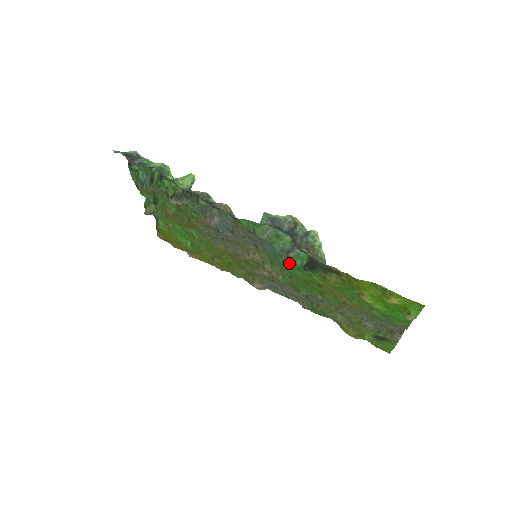
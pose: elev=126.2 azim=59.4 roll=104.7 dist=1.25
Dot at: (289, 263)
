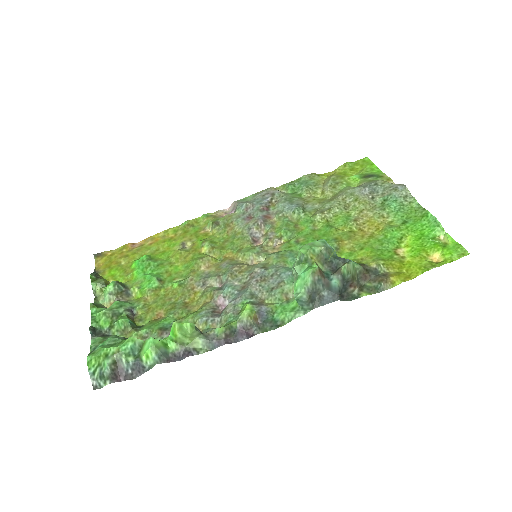
Dot at: occluded
